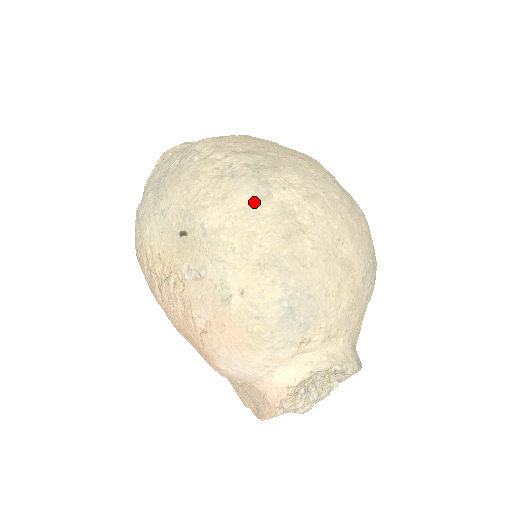
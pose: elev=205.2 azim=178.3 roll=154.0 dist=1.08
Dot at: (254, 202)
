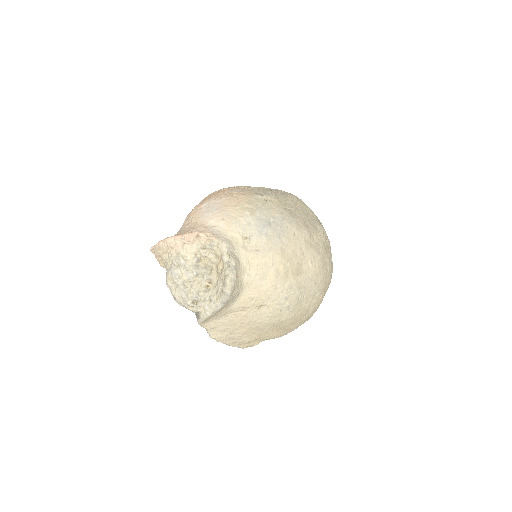
Dot at: (311, 216)
